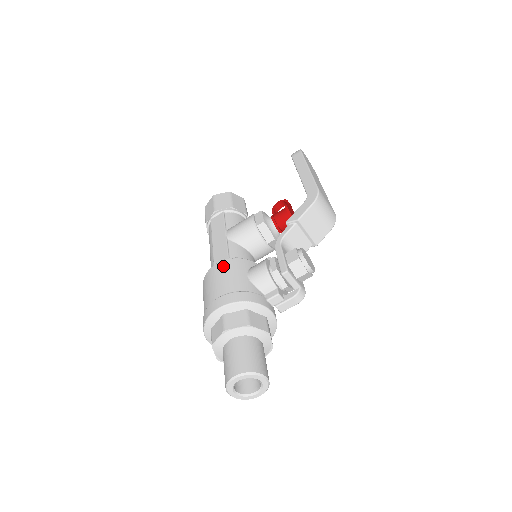
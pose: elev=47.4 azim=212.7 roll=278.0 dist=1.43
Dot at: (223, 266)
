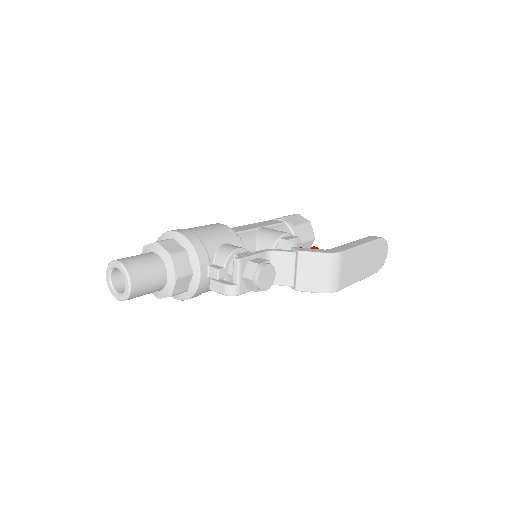
Dot at: (221, 226)
